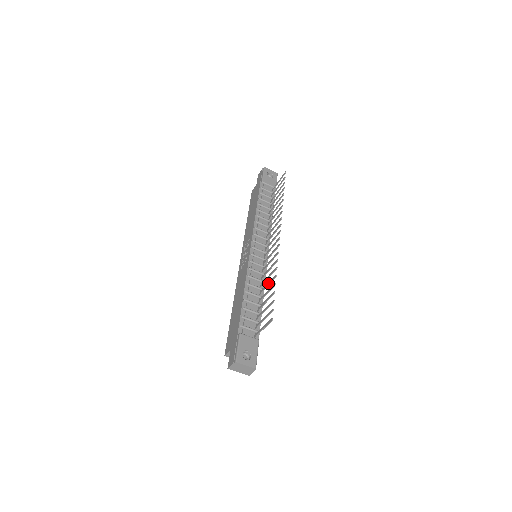
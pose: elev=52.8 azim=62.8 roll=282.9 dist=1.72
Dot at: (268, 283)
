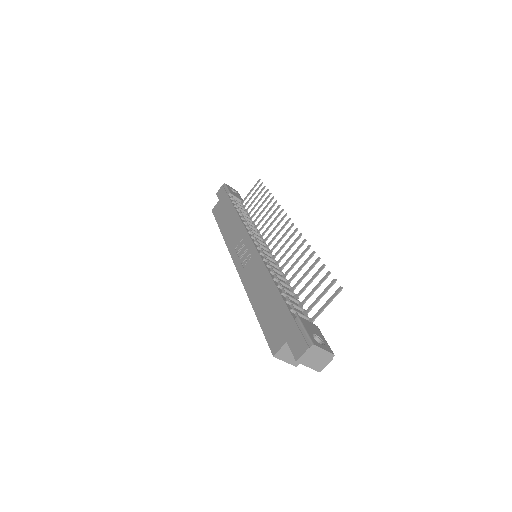
Dot at: (301, 266)
